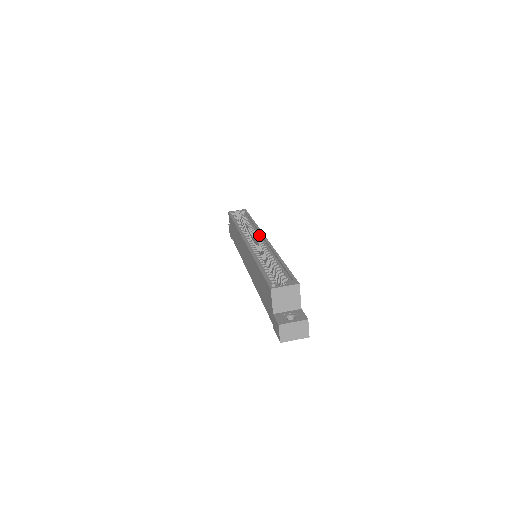
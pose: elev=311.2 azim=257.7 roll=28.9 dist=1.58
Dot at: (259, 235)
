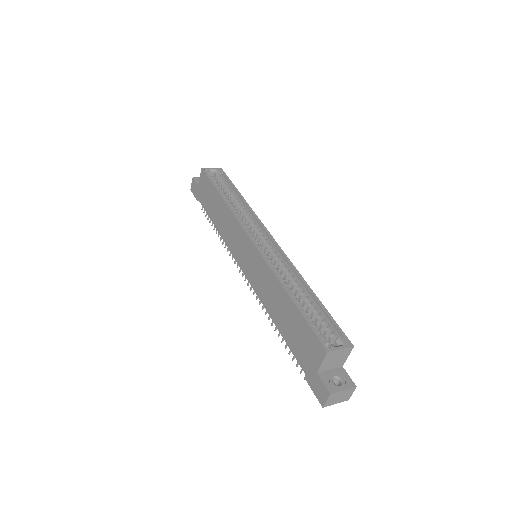
Dot at: (261, 230)
